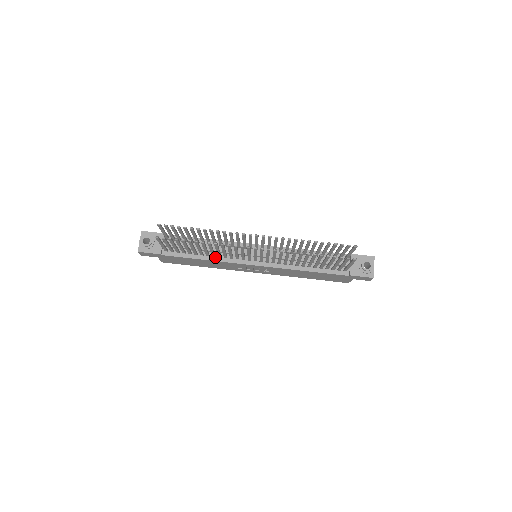
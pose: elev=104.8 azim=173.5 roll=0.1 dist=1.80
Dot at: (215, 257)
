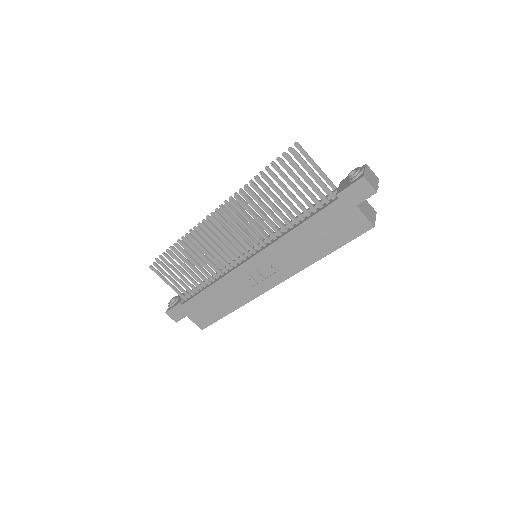
Dot at: (219, 278)
